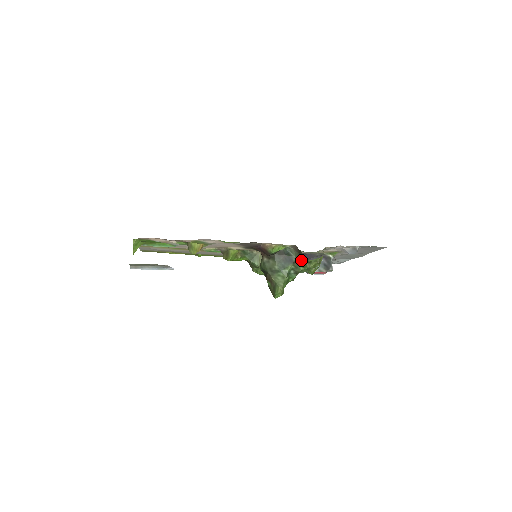
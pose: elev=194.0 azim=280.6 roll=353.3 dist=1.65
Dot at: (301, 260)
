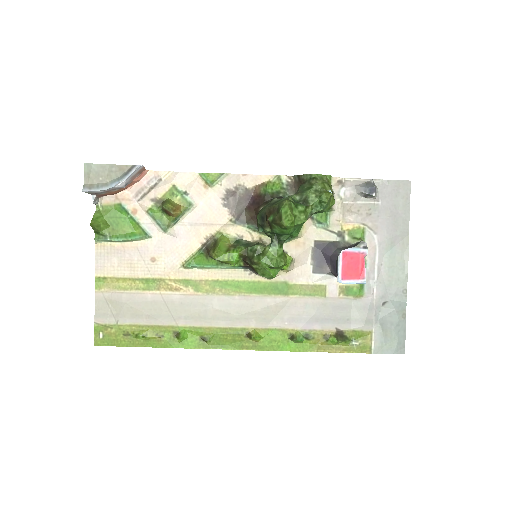
Dot at: (304, 186)
